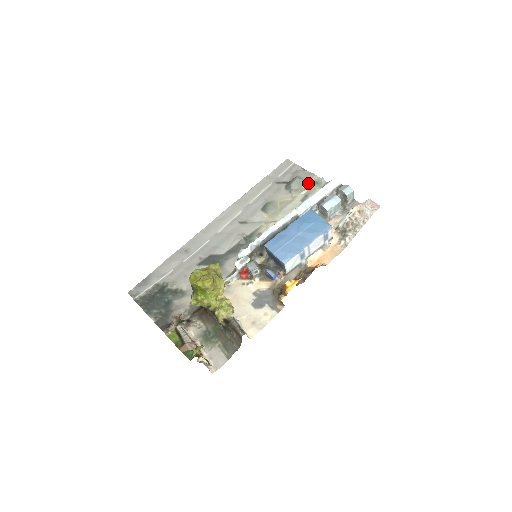
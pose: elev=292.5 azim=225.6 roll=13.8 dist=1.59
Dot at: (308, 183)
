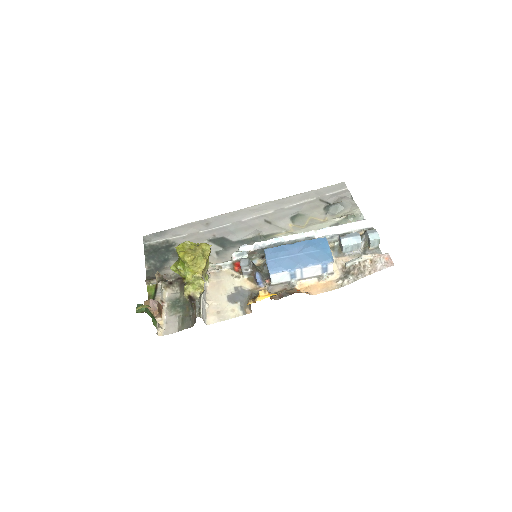
Dot at: (347, 213)
